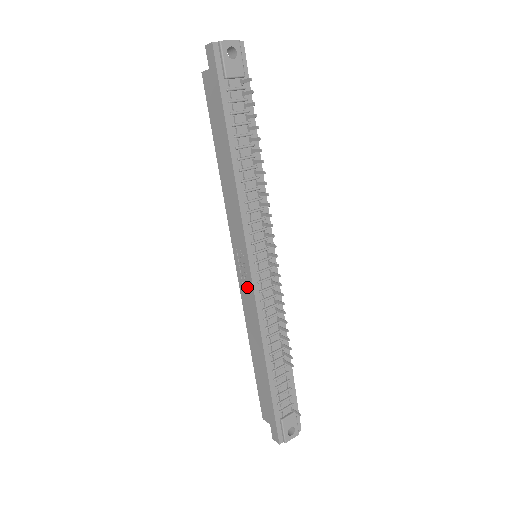
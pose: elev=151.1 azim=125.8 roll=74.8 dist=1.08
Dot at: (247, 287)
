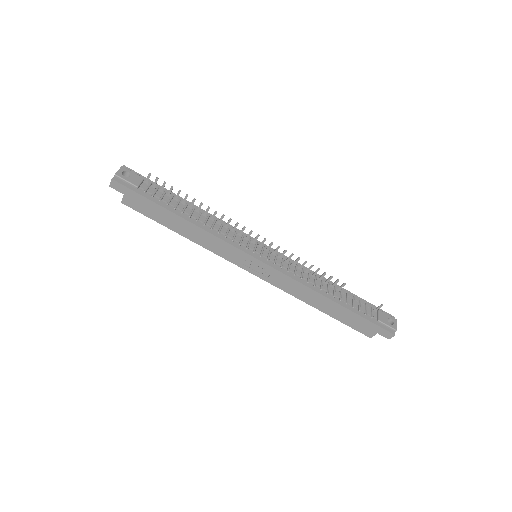
Dot at: (272, 275)
